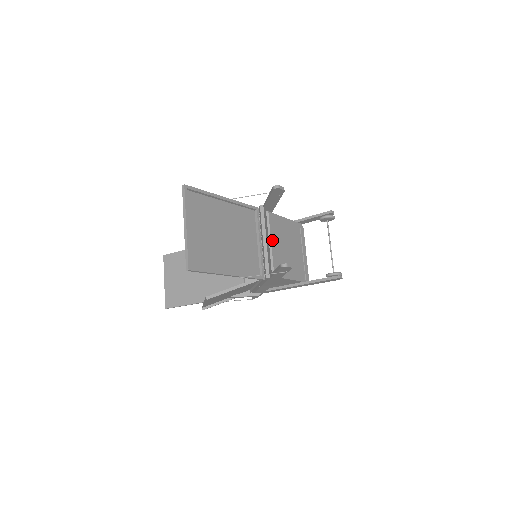
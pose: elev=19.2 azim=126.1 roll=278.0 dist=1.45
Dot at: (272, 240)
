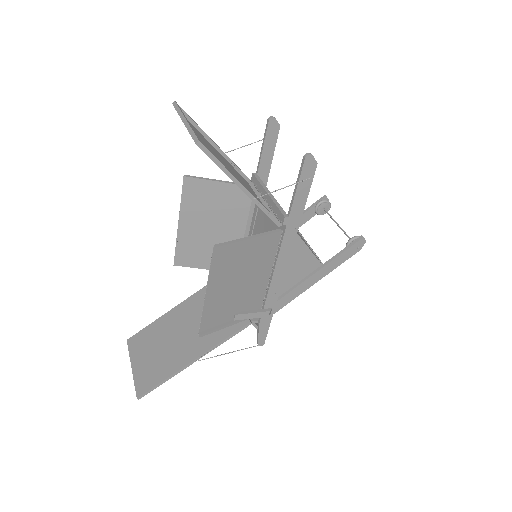
Dot at: occluded
